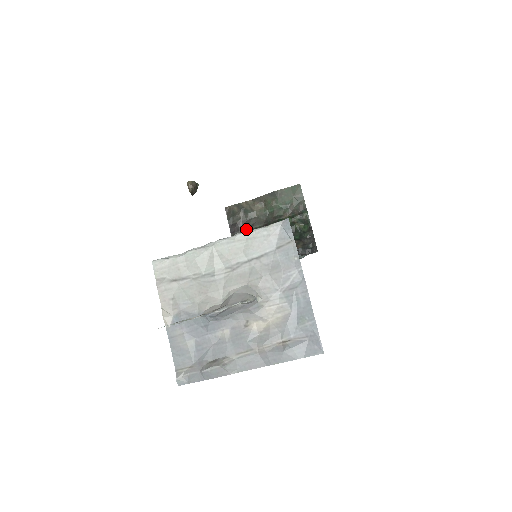
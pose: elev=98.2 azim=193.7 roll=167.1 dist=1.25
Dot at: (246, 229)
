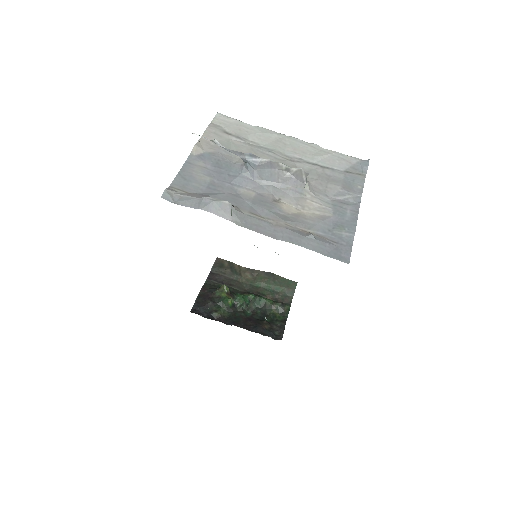
Dot at: occluded
